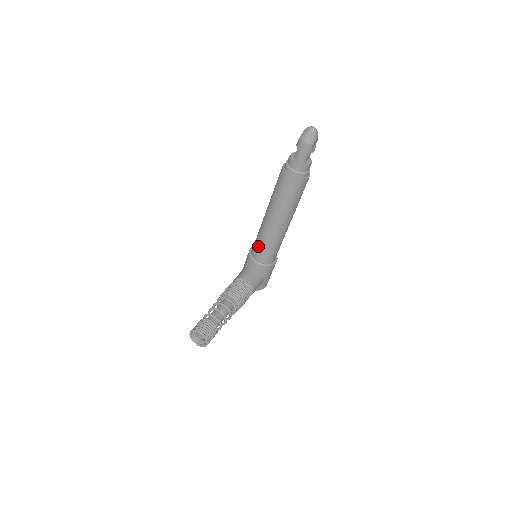
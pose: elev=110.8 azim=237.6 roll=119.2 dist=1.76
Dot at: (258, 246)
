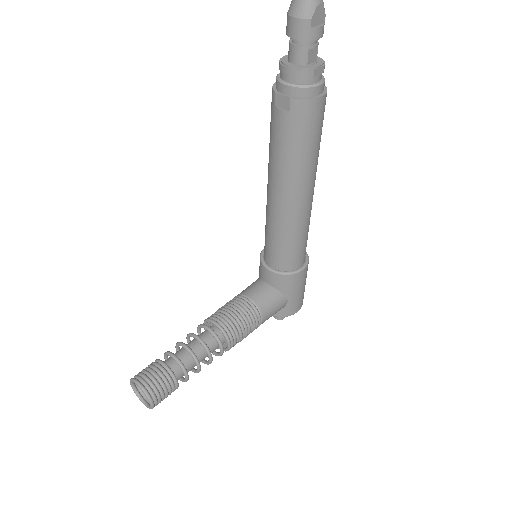
Dot at: (266, 241)
